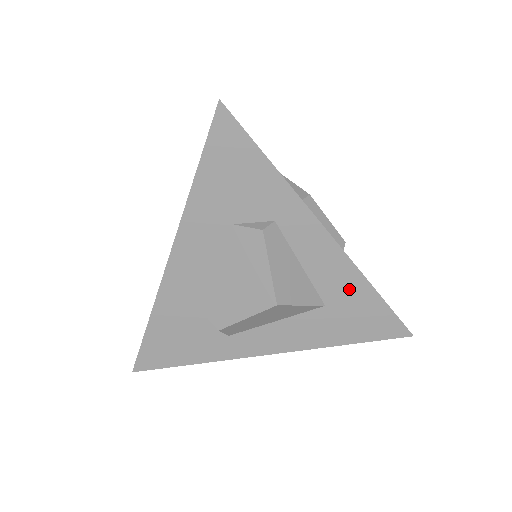
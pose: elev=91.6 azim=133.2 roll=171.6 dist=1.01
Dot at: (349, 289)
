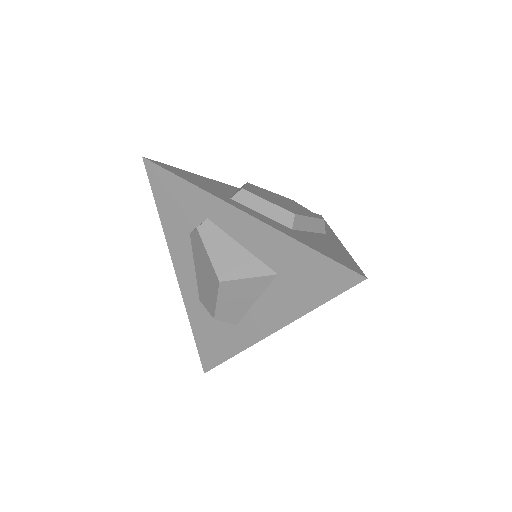
Dot at: (284, 252)
